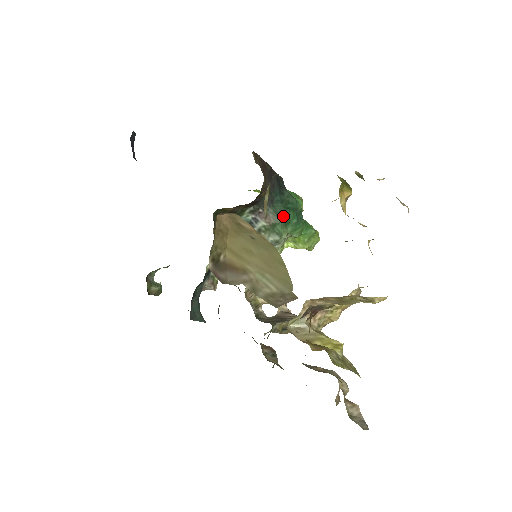
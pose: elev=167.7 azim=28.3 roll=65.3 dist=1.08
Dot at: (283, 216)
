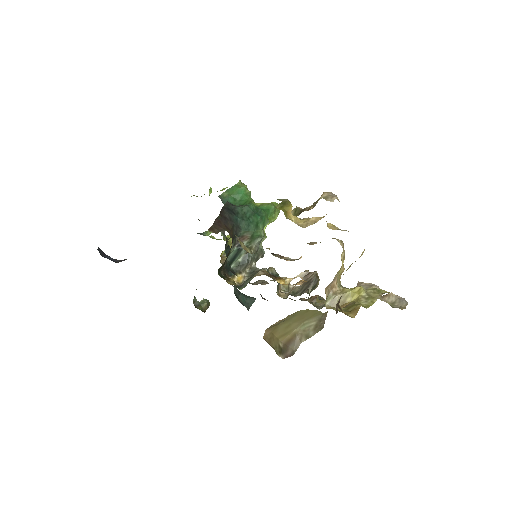
Dot at: (252, 226)
